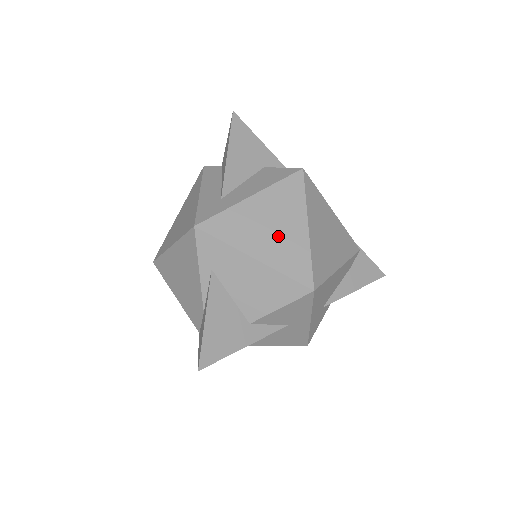
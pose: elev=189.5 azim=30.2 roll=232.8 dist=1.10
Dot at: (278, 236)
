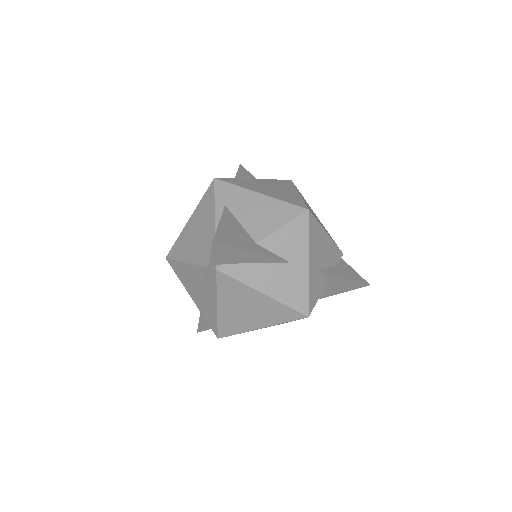
Dot at: (277, 191)
